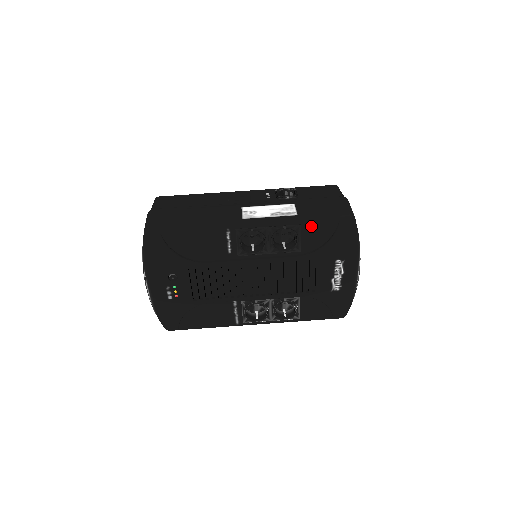
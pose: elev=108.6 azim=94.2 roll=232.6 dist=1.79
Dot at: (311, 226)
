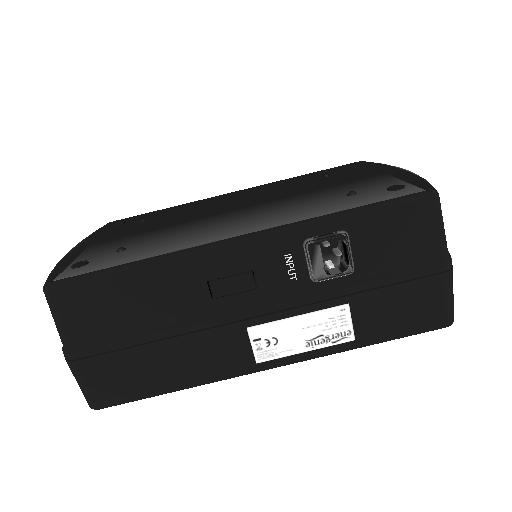
Dot at: occluded
